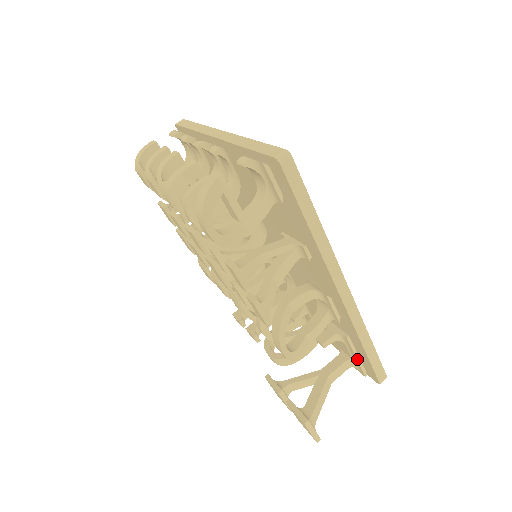
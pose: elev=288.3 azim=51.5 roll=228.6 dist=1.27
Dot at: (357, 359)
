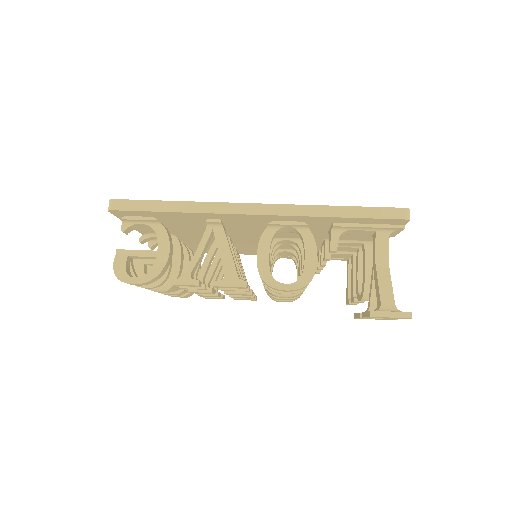
Dot at: (371, 227)
